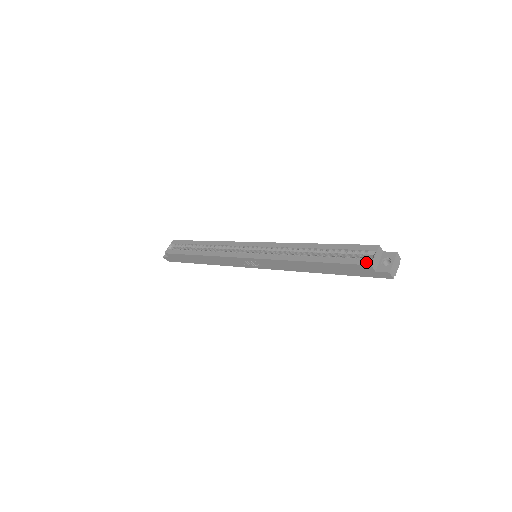
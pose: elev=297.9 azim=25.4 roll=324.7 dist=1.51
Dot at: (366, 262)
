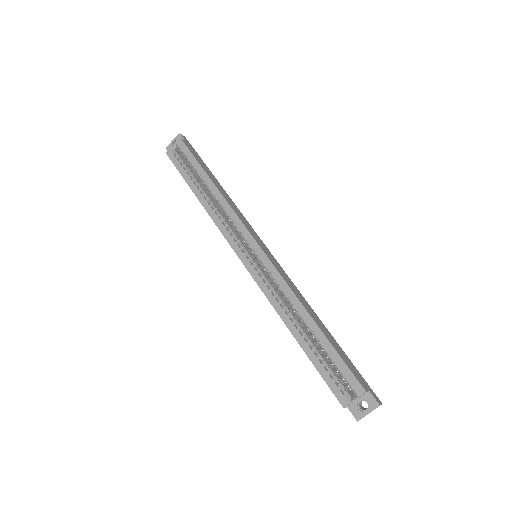
Dot at: (342, 400)
